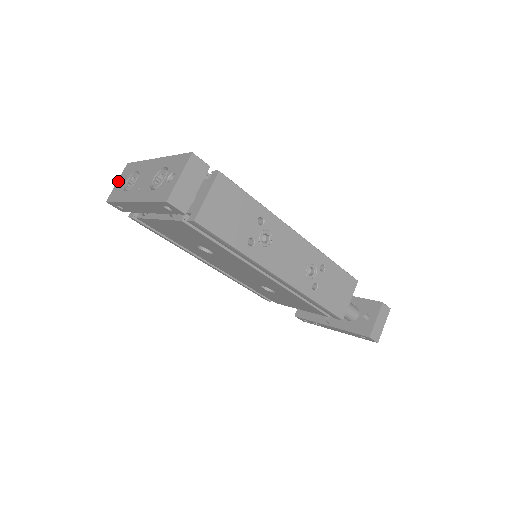
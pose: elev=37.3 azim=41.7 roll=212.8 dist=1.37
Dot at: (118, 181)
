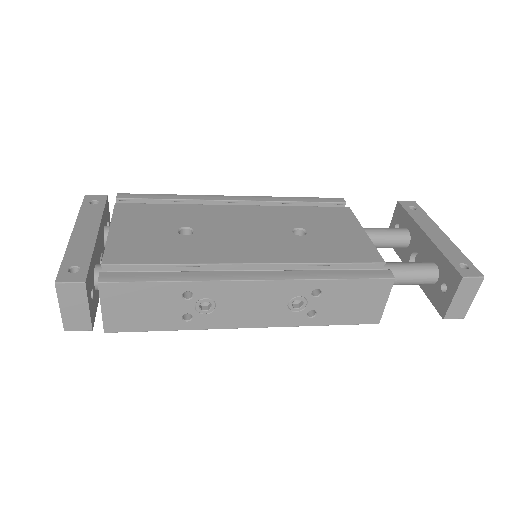
Dot at: occluded
